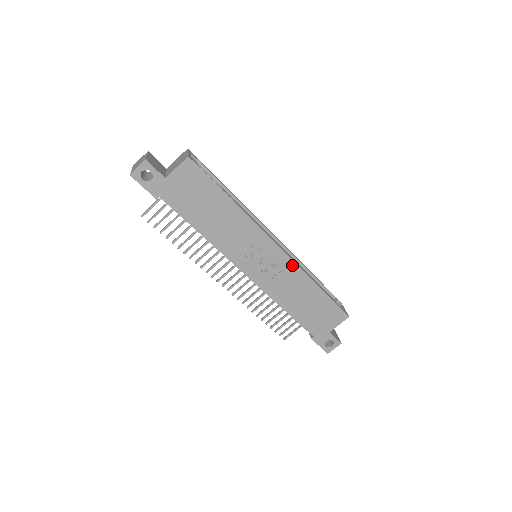
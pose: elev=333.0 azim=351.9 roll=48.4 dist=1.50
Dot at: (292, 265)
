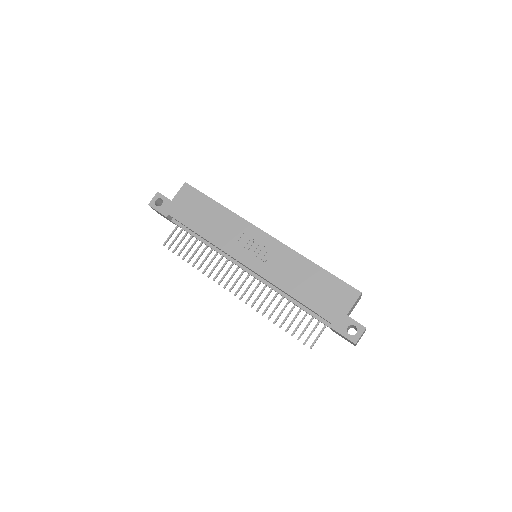
Dot at: (284, 248)
